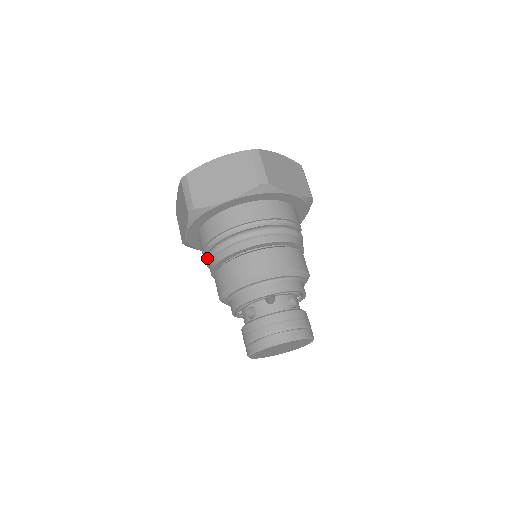
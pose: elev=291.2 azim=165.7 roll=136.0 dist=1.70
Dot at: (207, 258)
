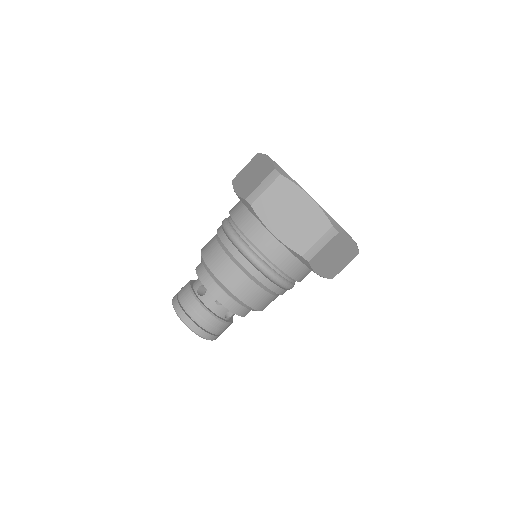
Dot at: (224, 226)
